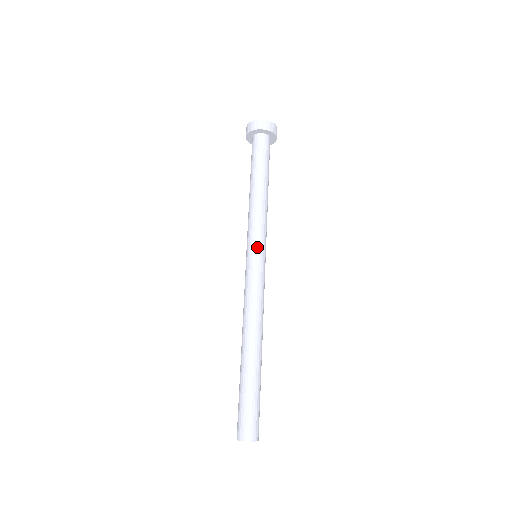
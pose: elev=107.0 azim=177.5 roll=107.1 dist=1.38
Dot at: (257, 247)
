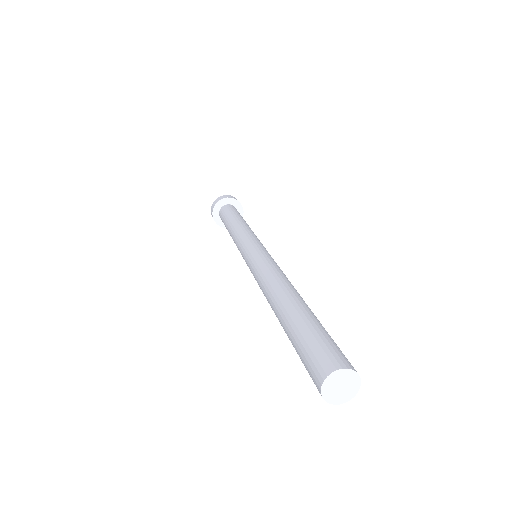
Dot at: (260, 243)
